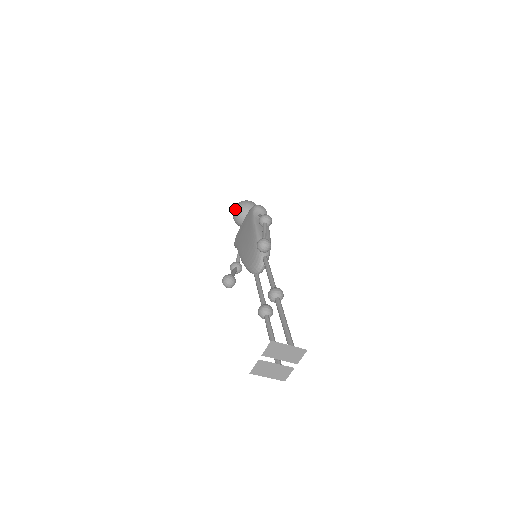
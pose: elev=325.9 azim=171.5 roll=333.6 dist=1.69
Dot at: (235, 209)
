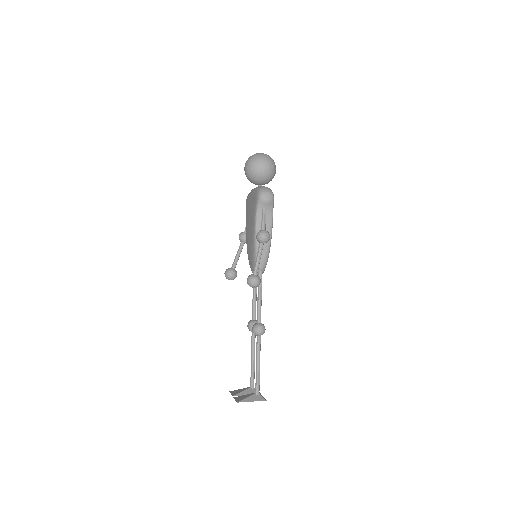
Dot at: (245, 170)
